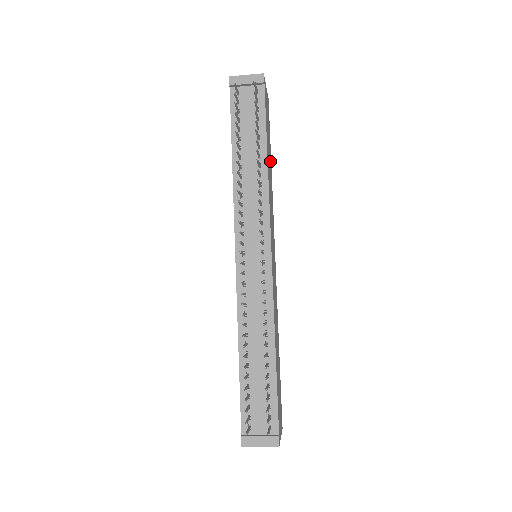
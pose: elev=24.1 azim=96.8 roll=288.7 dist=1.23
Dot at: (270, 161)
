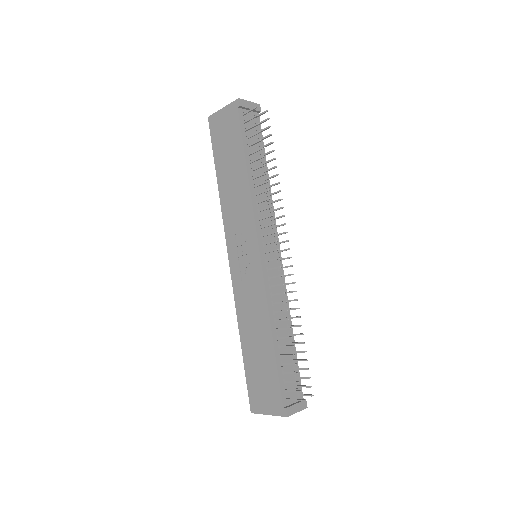
Dot at: occluded
